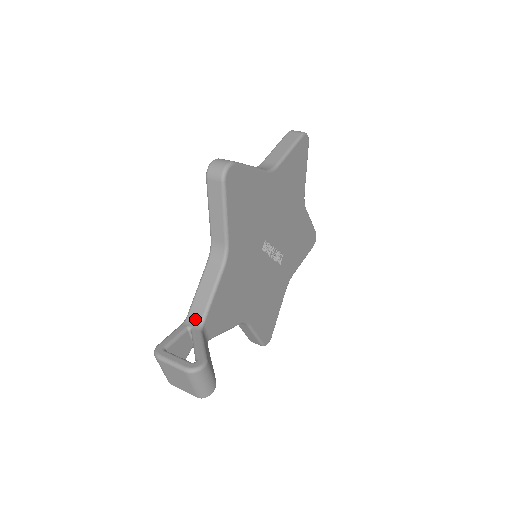
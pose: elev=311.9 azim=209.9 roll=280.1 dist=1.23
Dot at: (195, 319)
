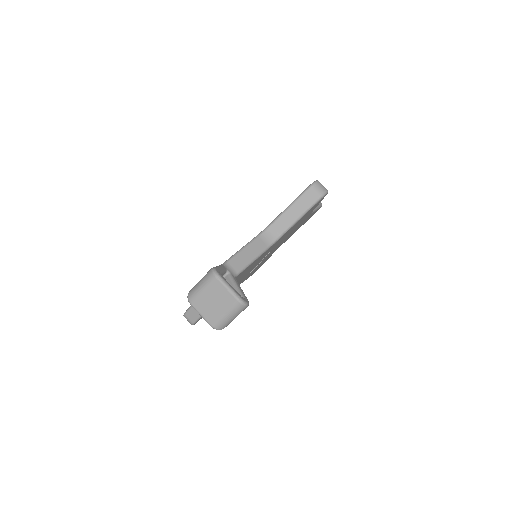
Dot at: (233, 268)
